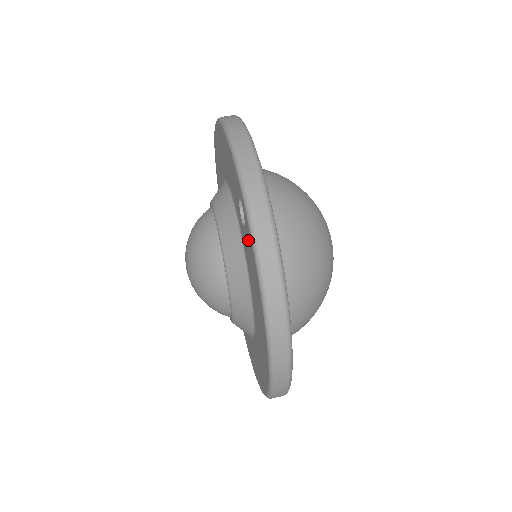
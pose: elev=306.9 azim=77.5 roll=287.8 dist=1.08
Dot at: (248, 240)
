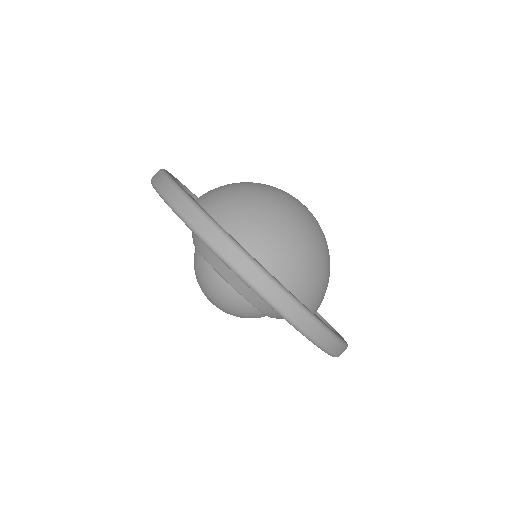
Dot at: occluded
